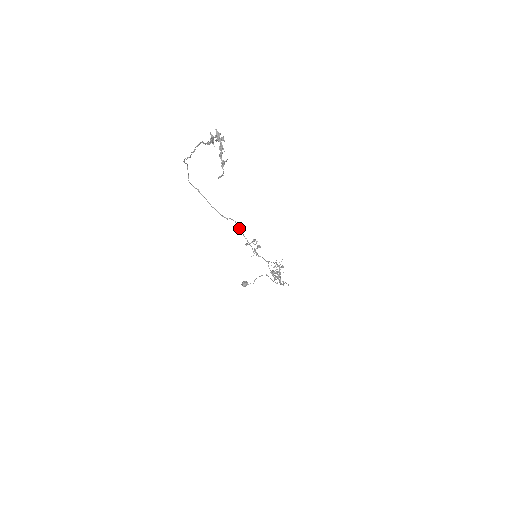
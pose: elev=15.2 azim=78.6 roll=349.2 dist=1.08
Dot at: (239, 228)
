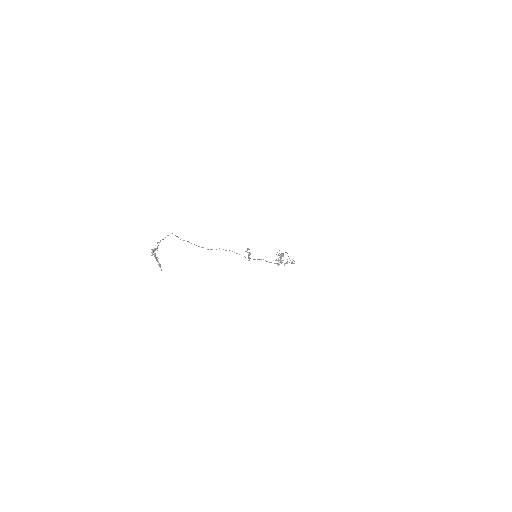
Dot at: occluded
